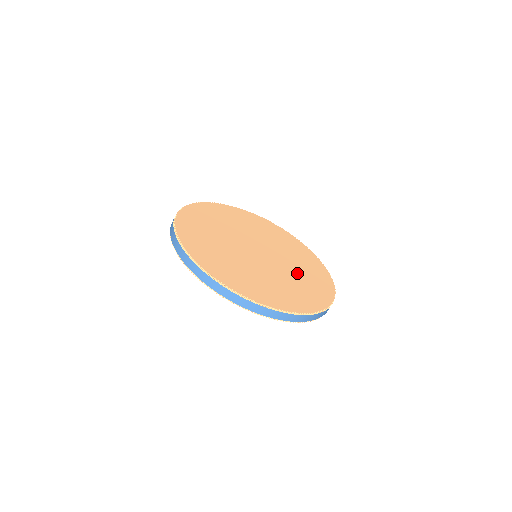
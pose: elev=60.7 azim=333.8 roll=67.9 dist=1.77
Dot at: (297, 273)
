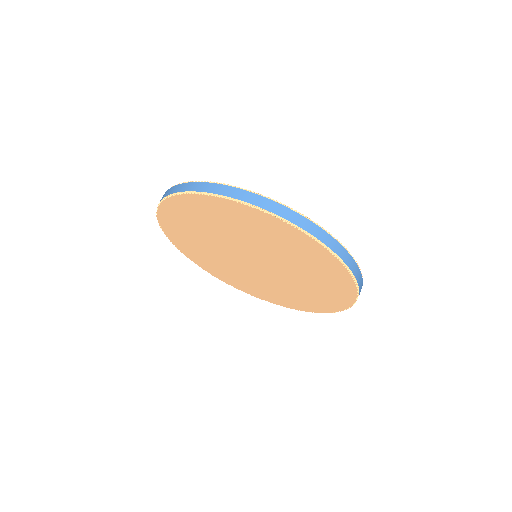
Dot at: occluded
